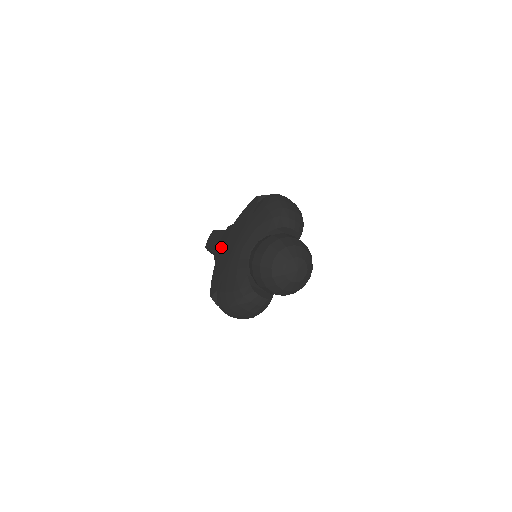
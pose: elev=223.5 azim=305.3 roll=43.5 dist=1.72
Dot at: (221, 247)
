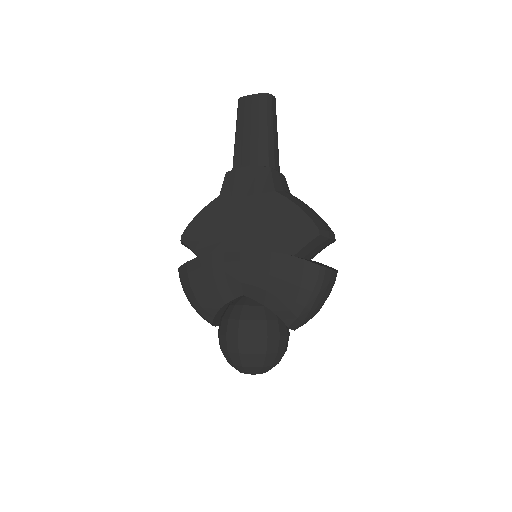
Dot at: (240, 188)
